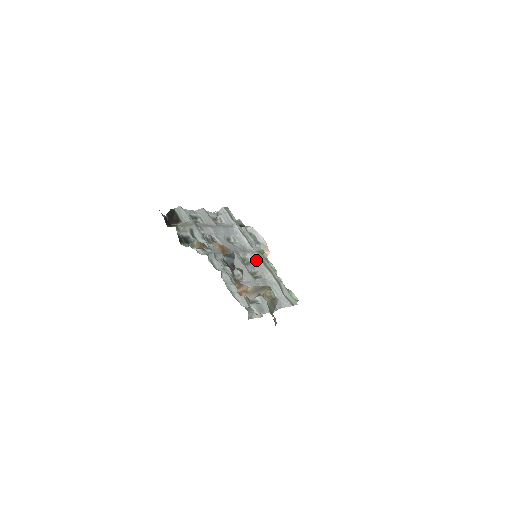
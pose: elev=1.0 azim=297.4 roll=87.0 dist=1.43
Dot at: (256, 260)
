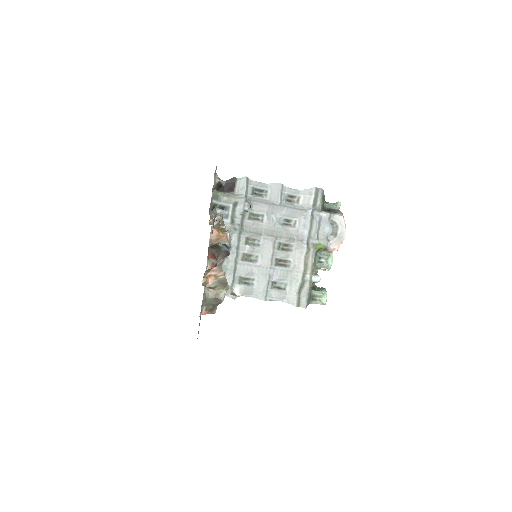
Dot at: (300, 251)
